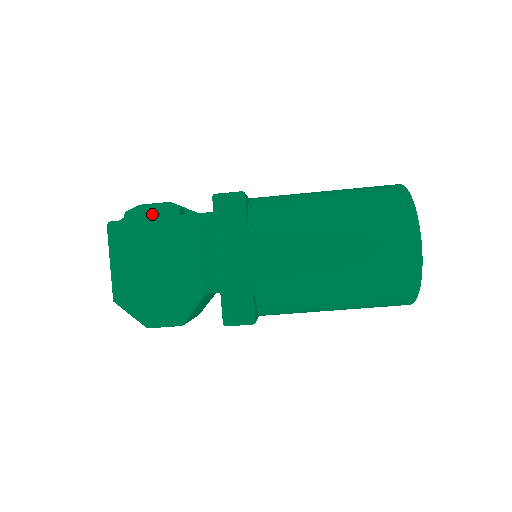
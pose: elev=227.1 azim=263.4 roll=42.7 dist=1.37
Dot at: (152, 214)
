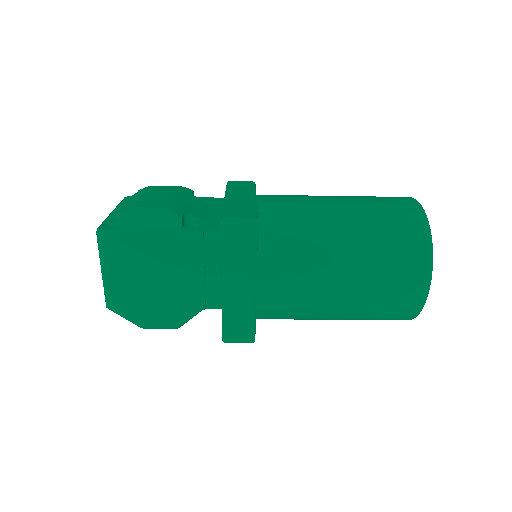
Dot at: (149, 226)
